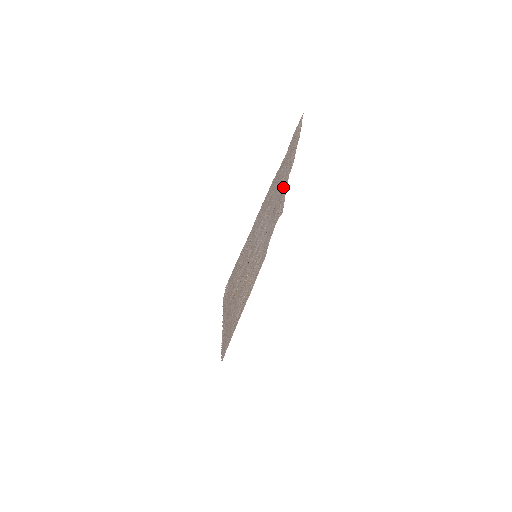
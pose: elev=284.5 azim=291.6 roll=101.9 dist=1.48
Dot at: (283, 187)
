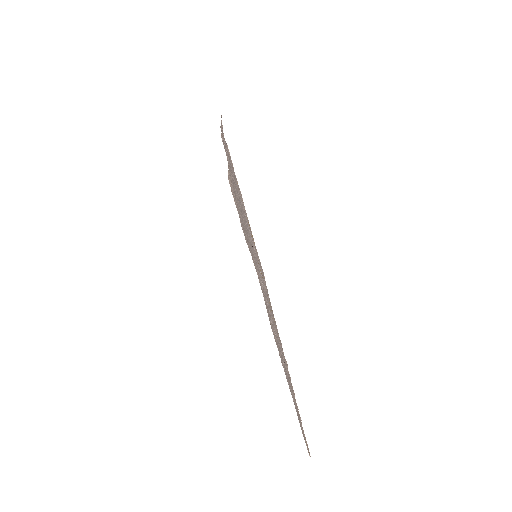
Dot at: occluded
